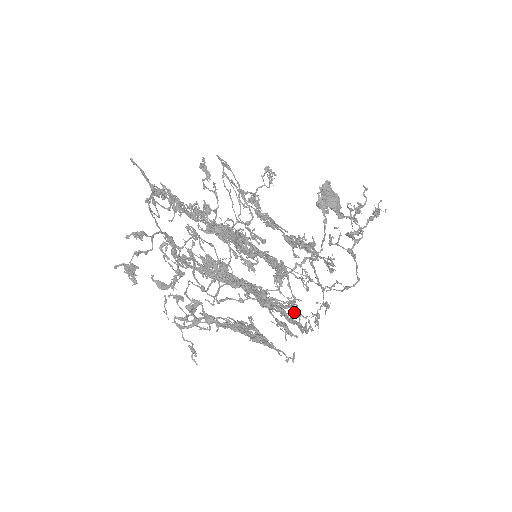
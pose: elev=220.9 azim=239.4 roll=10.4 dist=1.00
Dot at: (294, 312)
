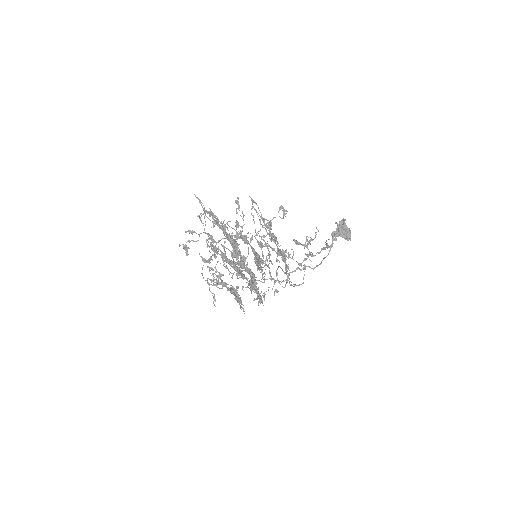
Dot at: (247, 287)
